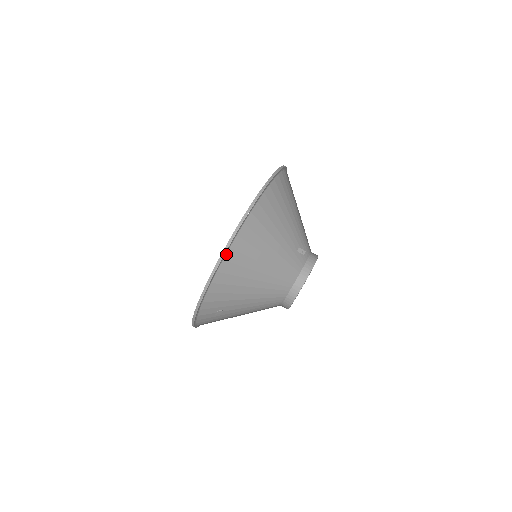
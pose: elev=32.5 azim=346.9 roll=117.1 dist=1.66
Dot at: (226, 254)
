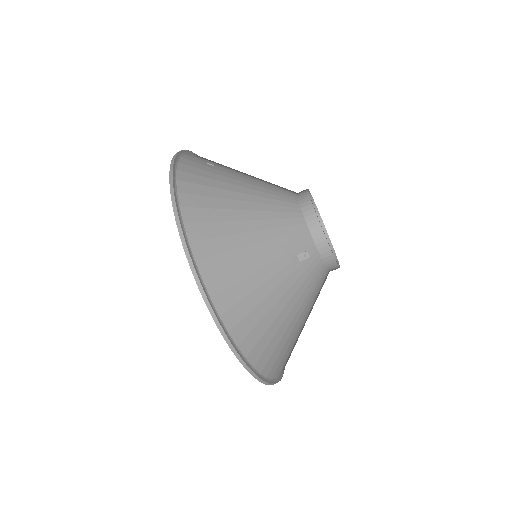
Dot at: (263, 376)
